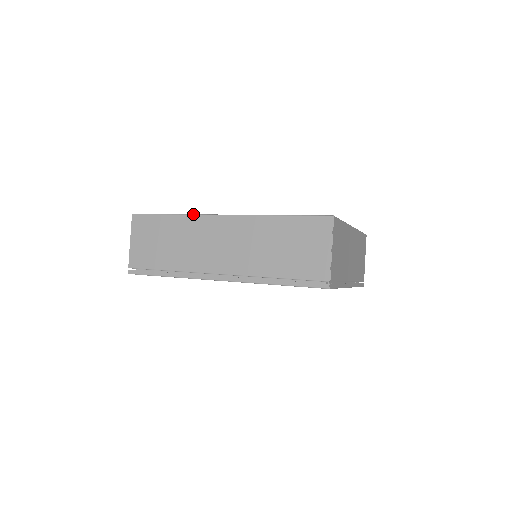
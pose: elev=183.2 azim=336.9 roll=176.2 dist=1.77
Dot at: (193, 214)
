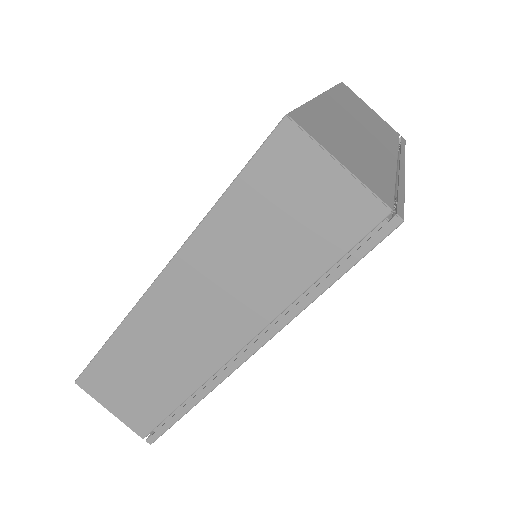
Dot at: (126, 316)
